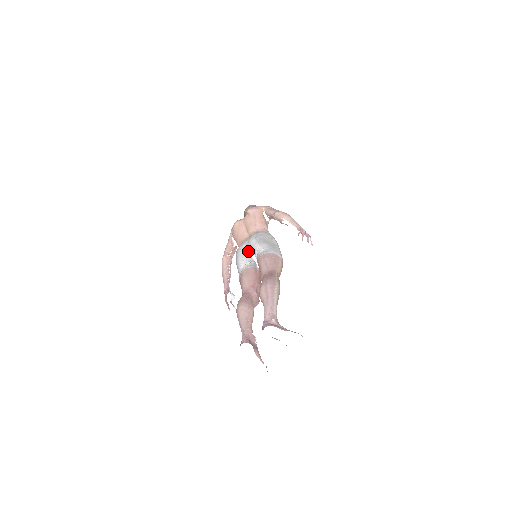
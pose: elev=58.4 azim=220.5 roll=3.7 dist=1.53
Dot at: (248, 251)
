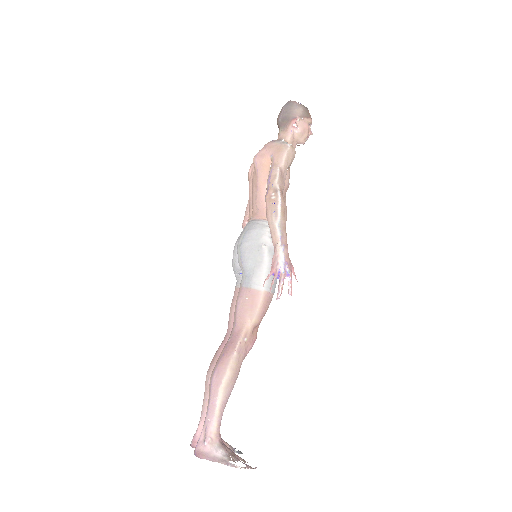
Dot at: occluded
